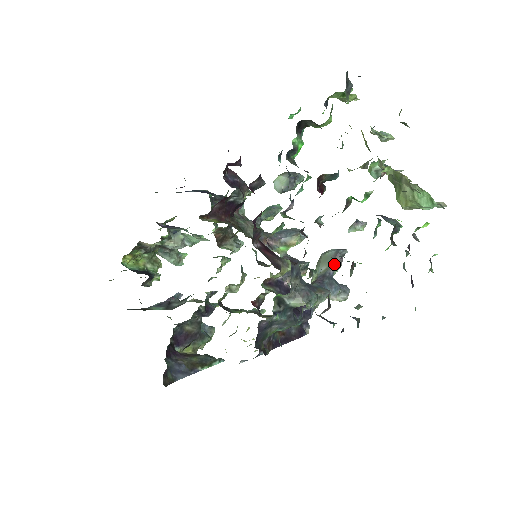
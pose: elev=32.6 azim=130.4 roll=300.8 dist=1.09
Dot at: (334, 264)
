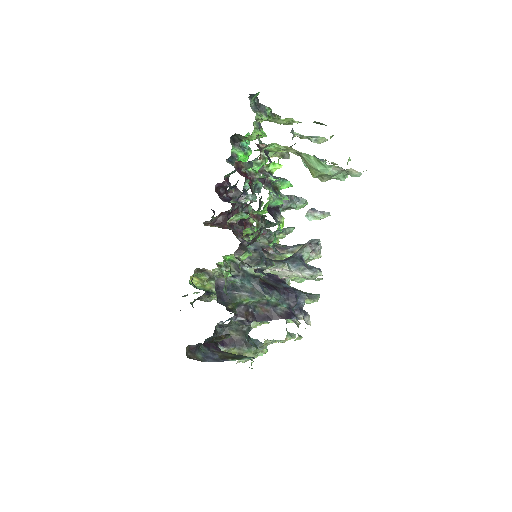
Dot at: (303, 249)
